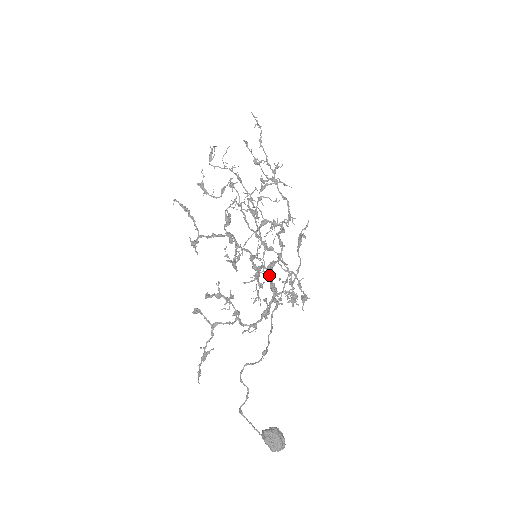
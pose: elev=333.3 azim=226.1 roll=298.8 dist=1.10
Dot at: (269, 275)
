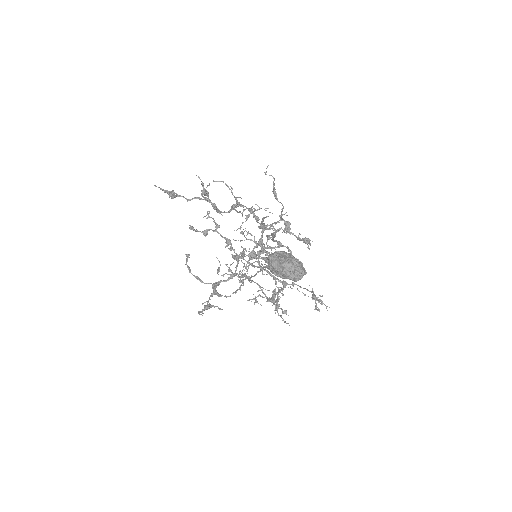
Dot at: (258, 227)
